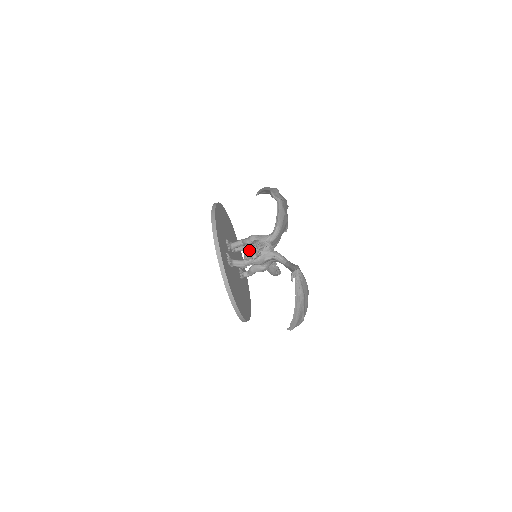
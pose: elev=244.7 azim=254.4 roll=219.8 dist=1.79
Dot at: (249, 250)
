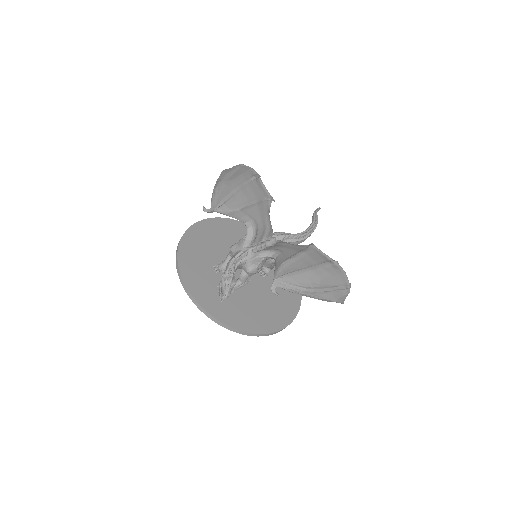
Dot at: (219, 288)
